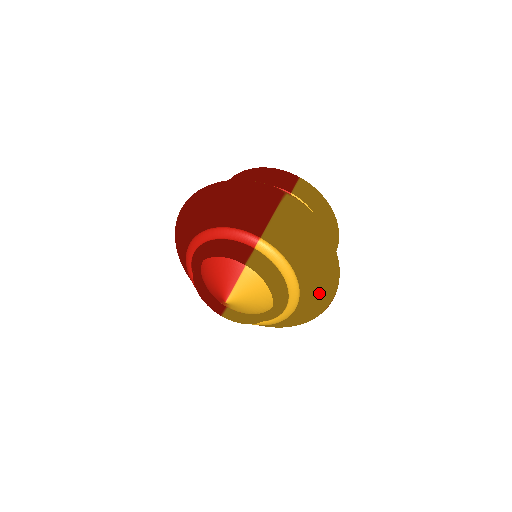
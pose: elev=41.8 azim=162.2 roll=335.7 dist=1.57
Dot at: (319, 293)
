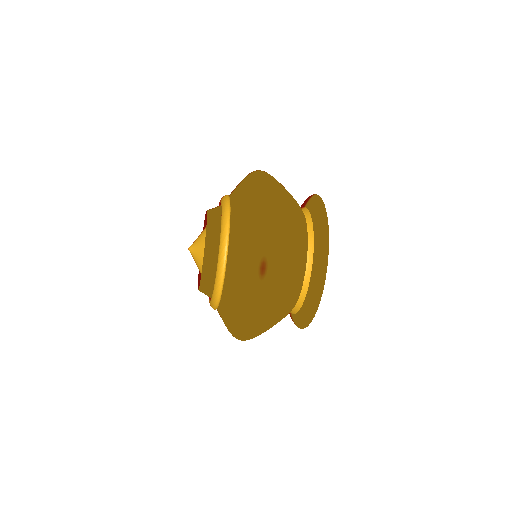
Dot at: (244, 237)
